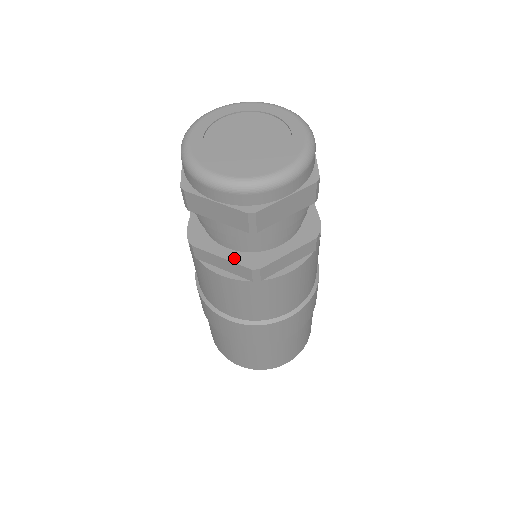
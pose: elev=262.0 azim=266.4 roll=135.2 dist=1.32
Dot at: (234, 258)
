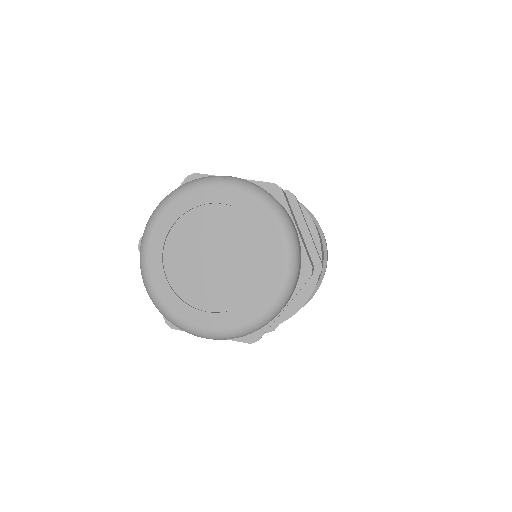
Dot at: occluded
